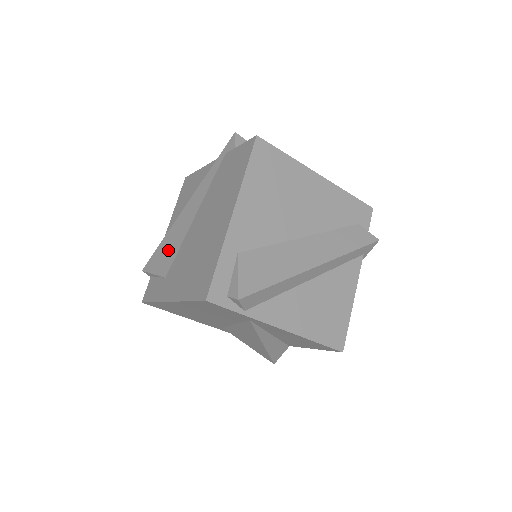
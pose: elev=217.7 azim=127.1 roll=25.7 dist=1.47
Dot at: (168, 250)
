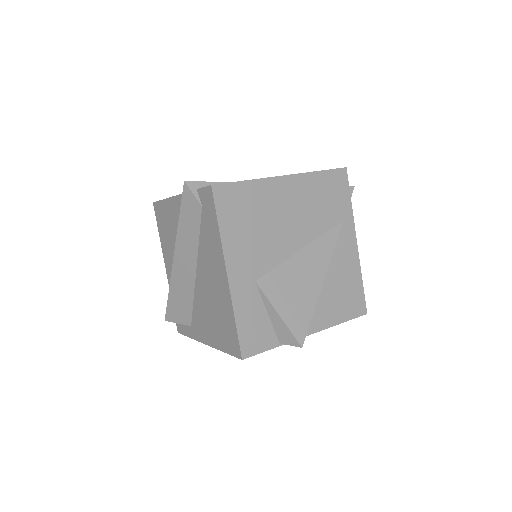
Dot at: occluded
